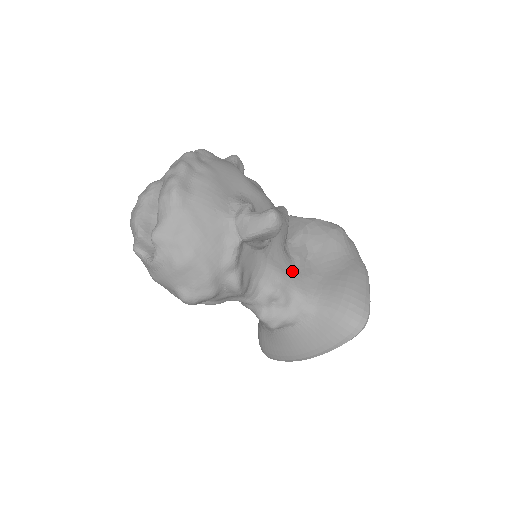
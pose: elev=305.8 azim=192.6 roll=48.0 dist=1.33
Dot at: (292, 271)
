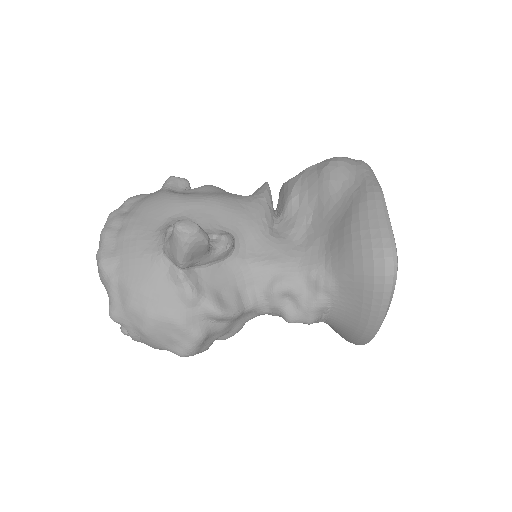
Dot at: (289, 251)
